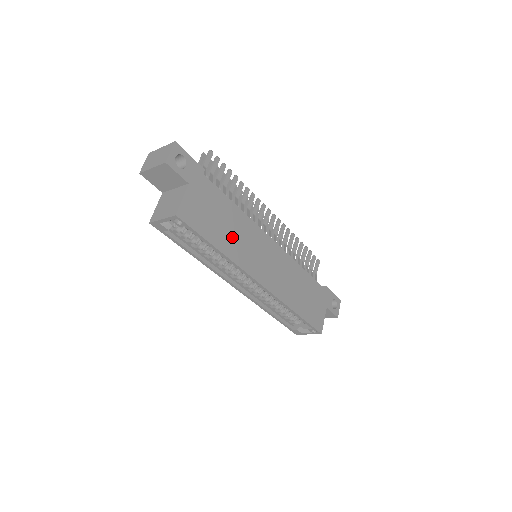
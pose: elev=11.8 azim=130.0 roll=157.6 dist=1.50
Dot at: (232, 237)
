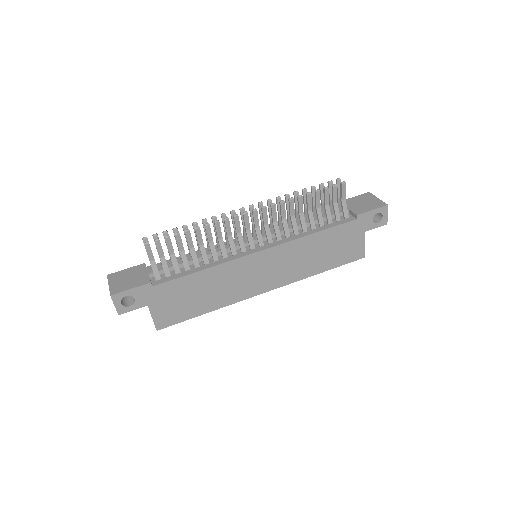
Dot at: (214, 293)
